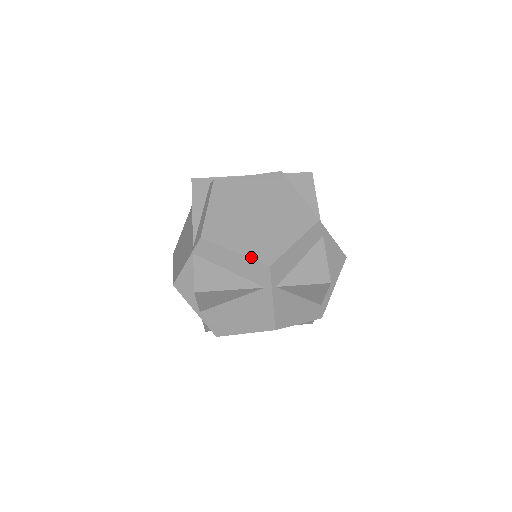
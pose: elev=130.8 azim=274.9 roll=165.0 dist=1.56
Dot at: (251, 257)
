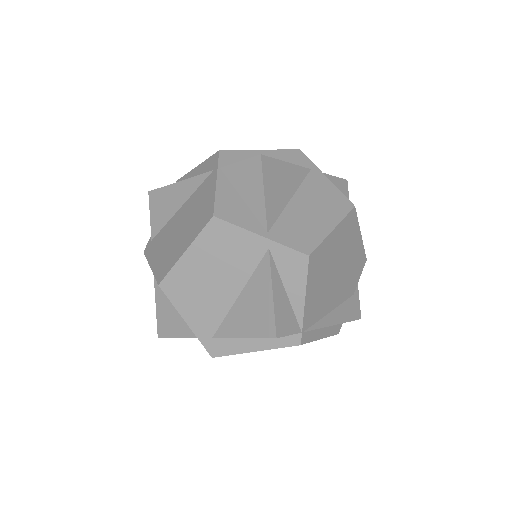
Dot at: (278, 150)
